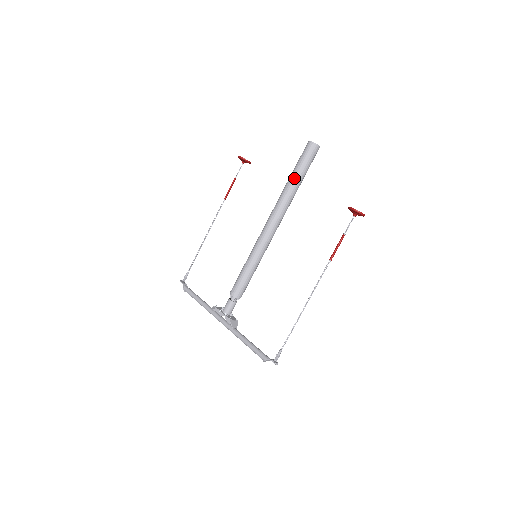
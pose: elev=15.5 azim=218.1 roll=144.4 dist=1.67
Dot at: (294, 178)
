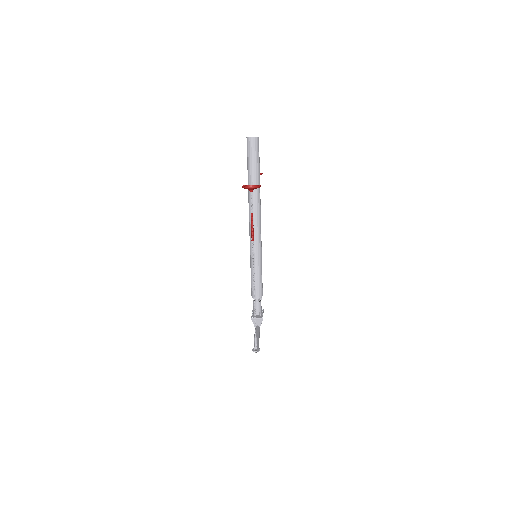
Dot at: (248, 176)
